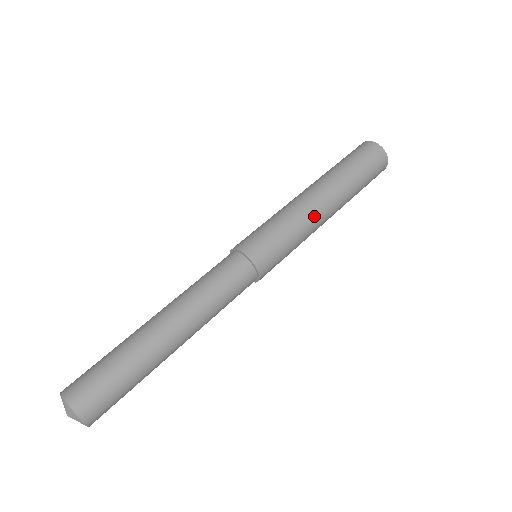
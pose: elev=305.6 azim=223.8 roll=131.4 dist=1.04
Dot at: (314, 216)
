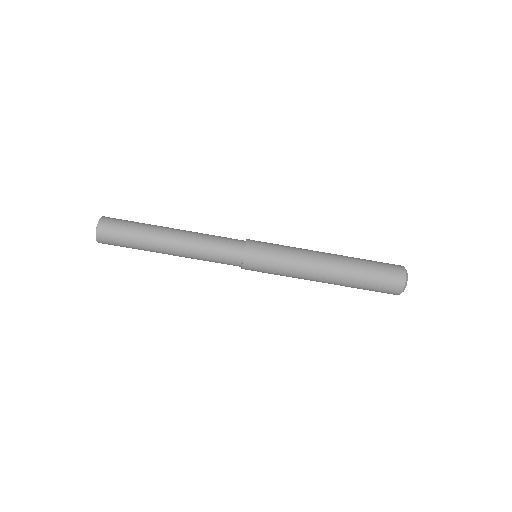
Dot at: (308, 272)
